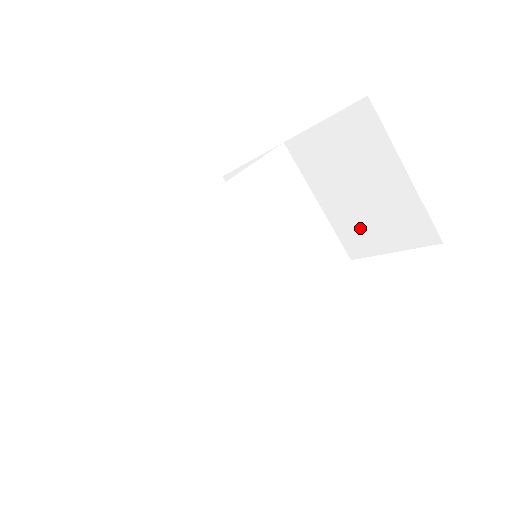
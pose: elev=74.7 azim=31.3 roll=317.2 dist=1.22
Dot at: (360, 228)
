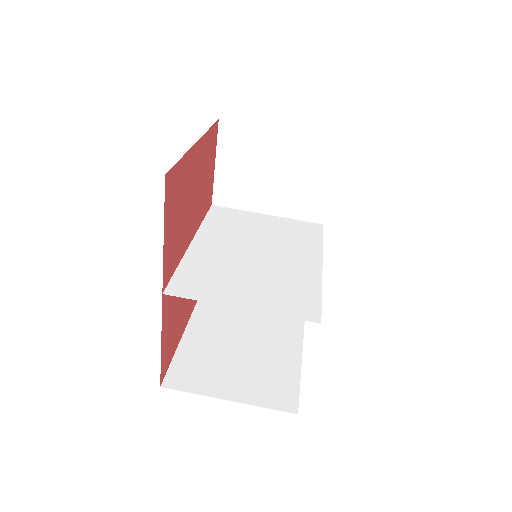
Dot at: (302, 196)
